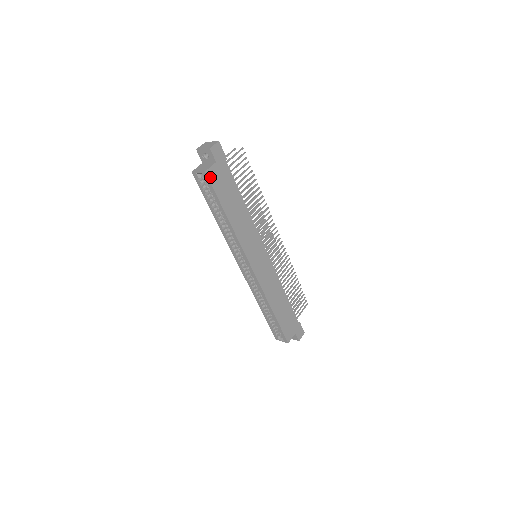
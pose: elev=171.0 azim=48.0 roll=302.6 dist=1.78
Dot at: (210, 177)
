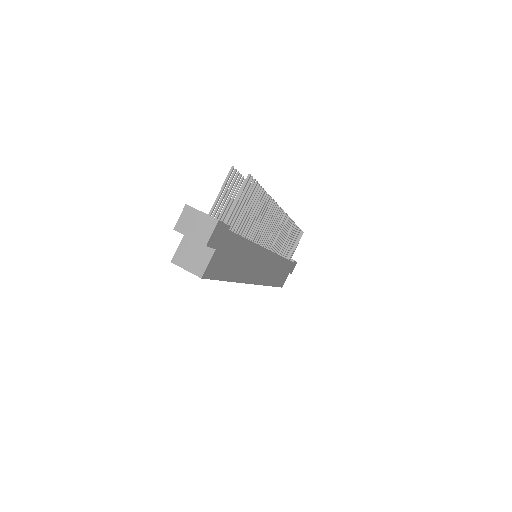
Dot at: (208, 274)
